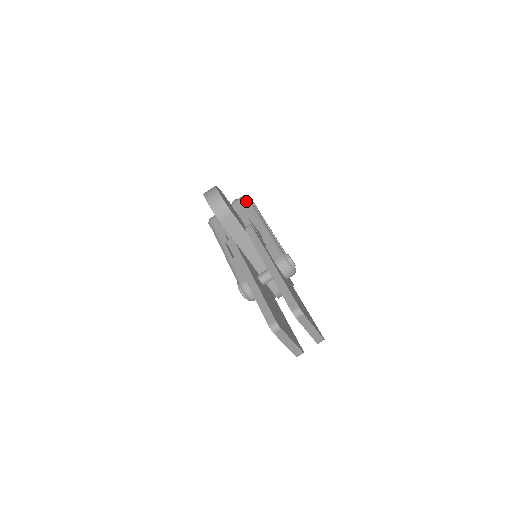
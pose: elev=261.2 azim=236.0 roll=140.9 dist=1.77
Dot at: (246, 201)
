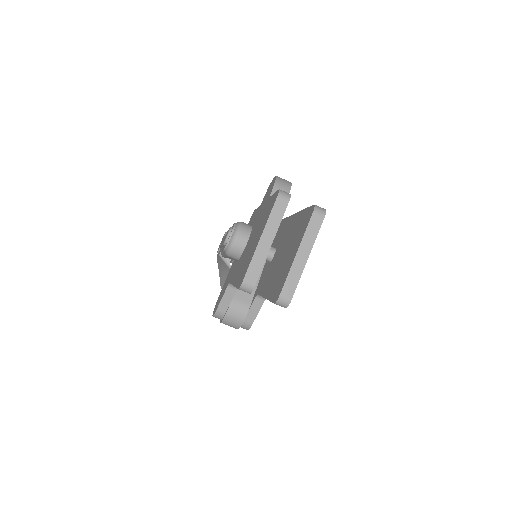
Dot at: occluded
